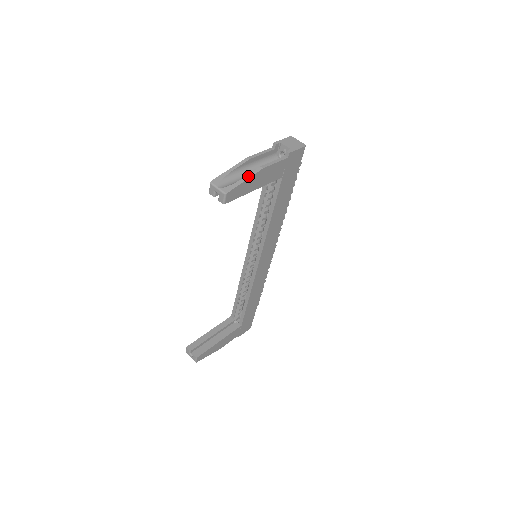
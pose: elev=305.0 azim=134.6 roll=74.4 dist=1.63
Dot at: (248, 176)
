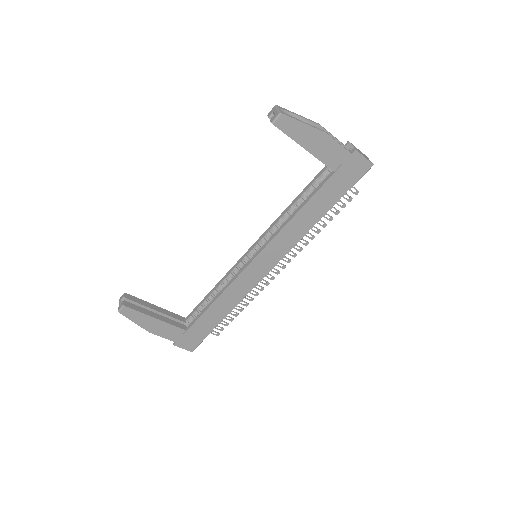
Dot at: (309, 124)
